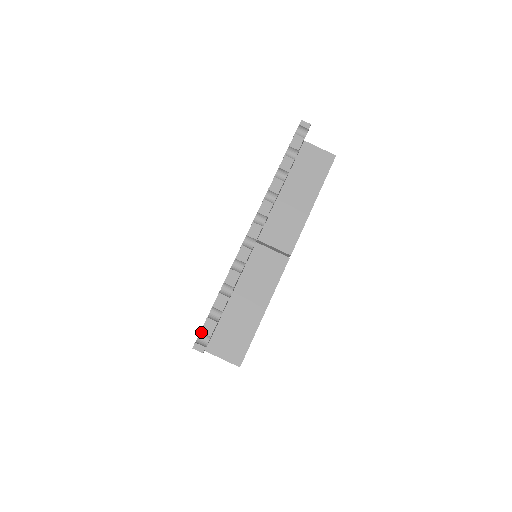
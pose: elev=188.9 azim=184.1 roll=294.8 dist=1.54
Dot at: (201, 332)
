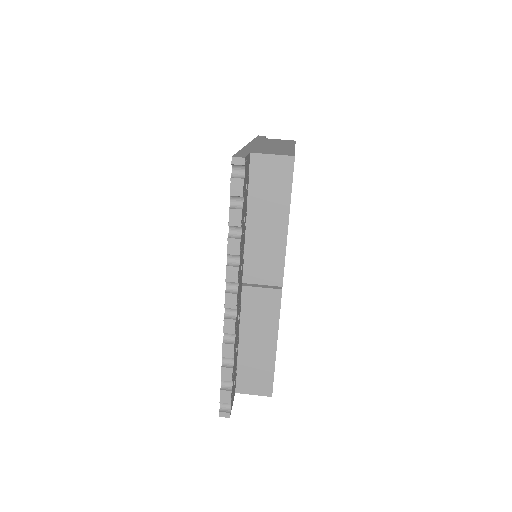
Dot at: (221, 402)
